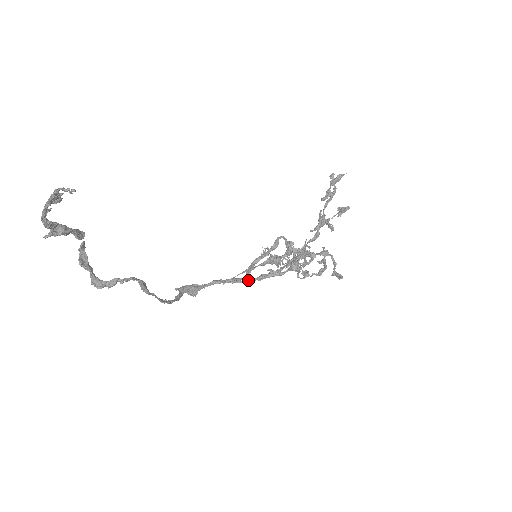
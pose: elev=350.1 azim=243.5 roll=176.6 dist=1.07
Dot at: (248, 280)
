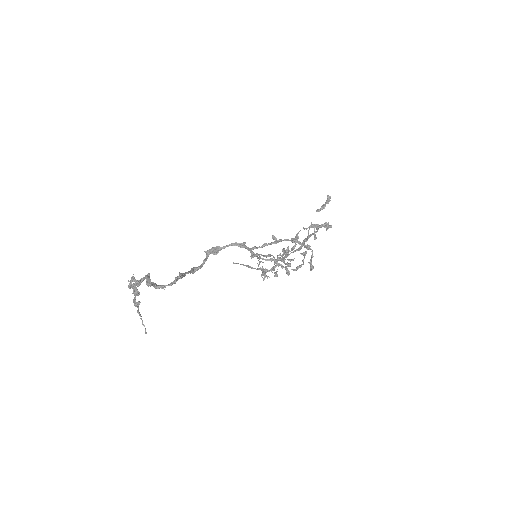
Dot at: occluded
